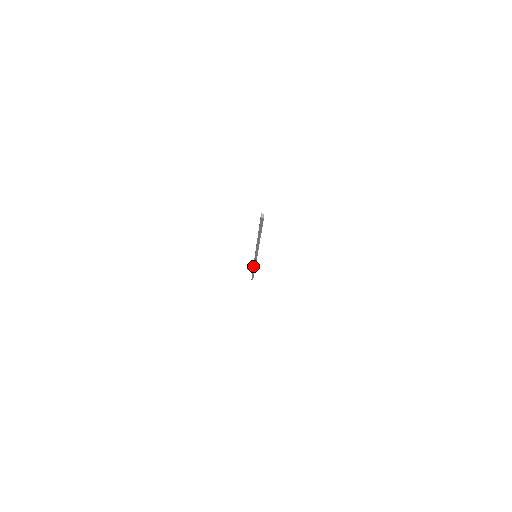
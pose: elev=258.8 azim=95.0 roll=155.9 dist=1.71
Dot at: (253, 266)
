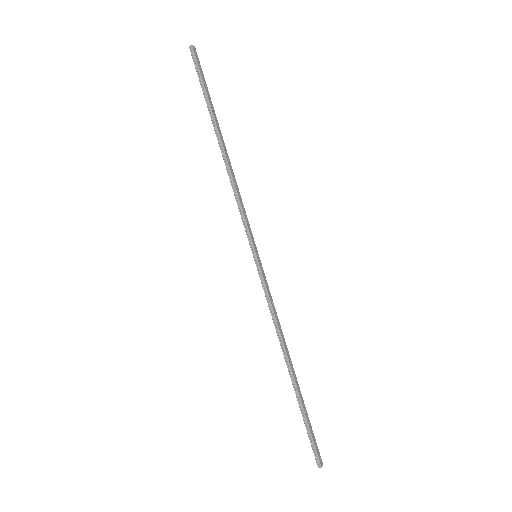
Dot at: (232, 184)
